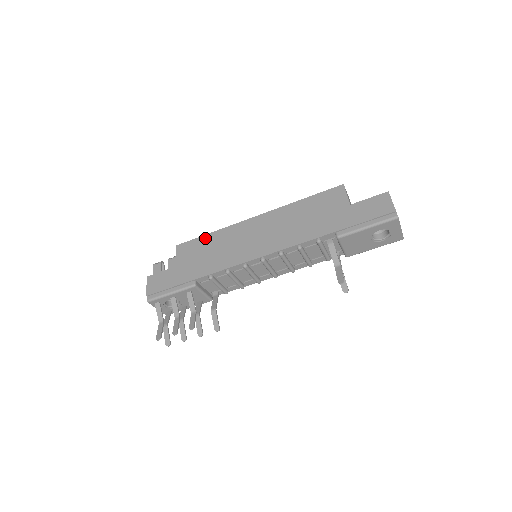
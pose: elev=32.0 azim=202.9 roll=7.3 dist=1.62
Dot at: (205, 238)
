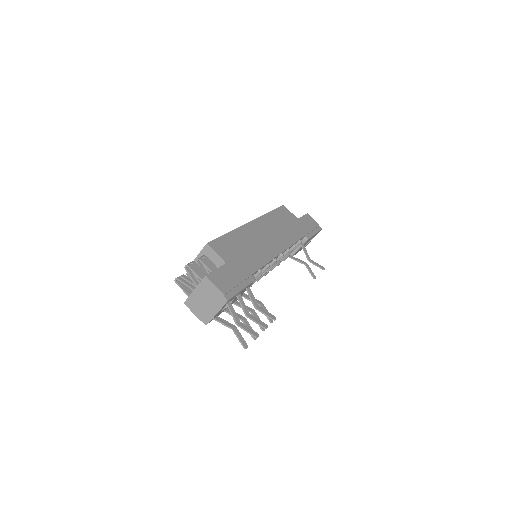
Dot at: (229, 237)
